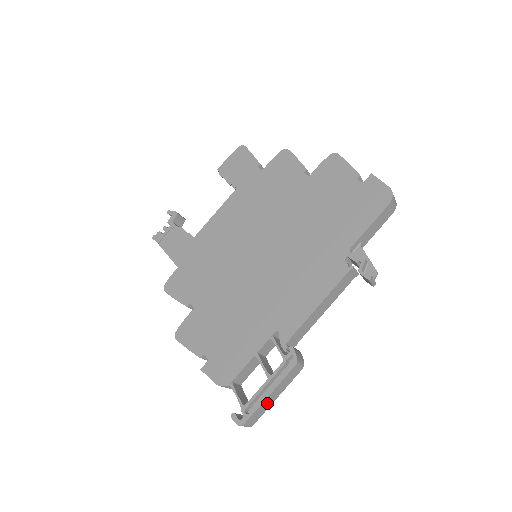
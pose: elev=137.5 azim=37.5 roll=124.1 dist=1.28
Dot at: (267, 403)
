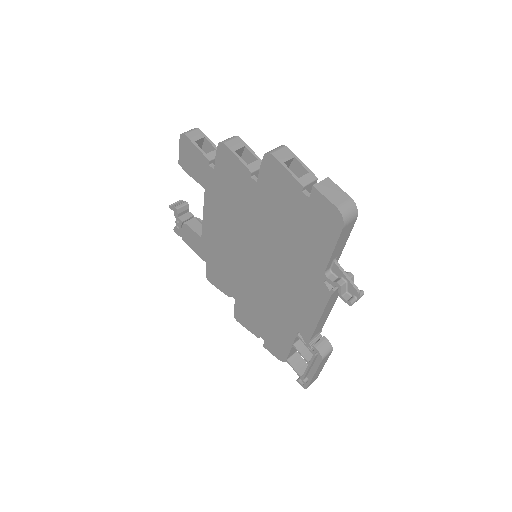
Dot at: (317, 374)
